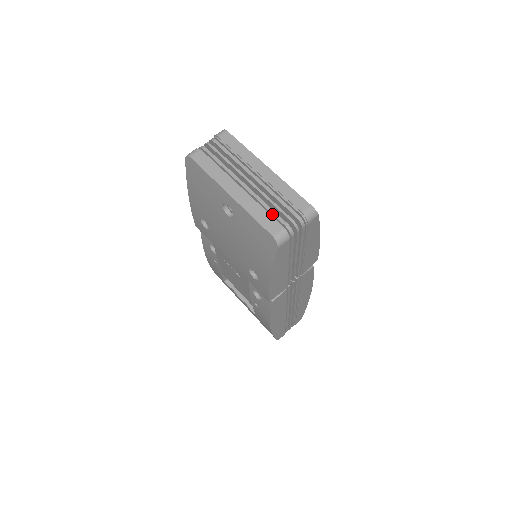
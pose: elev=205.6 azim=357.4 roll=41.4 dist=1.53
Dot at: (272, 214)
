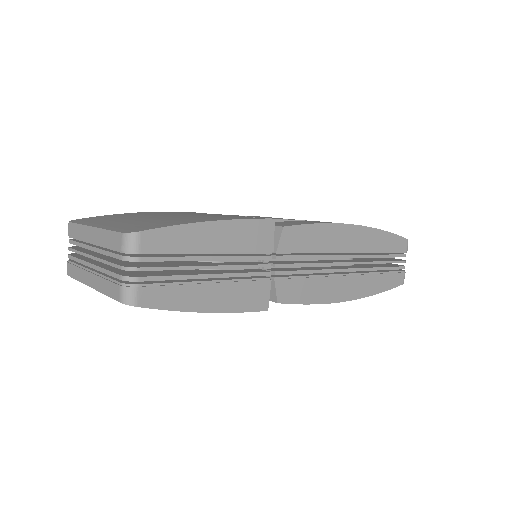
Dot at: (112, 276)
